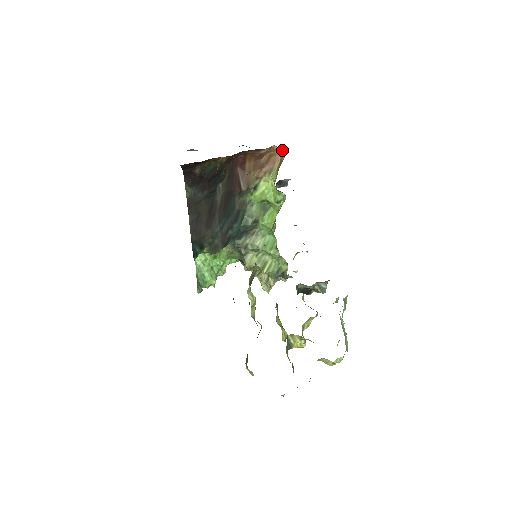
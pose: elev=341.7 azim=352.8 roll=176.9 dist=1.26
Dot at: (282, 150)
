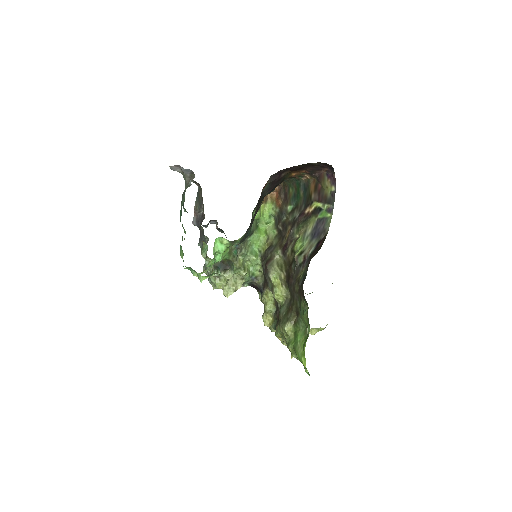
Dot at: occluded
